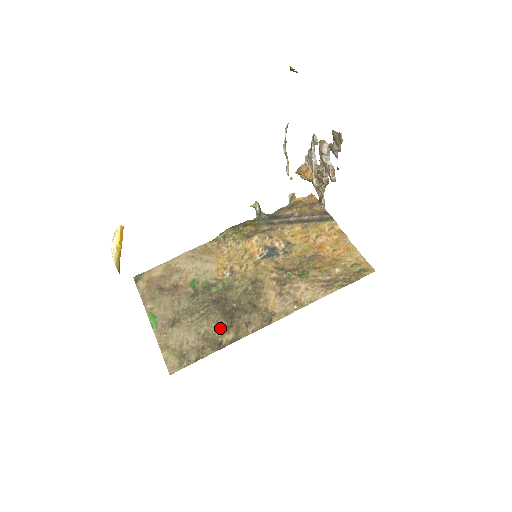
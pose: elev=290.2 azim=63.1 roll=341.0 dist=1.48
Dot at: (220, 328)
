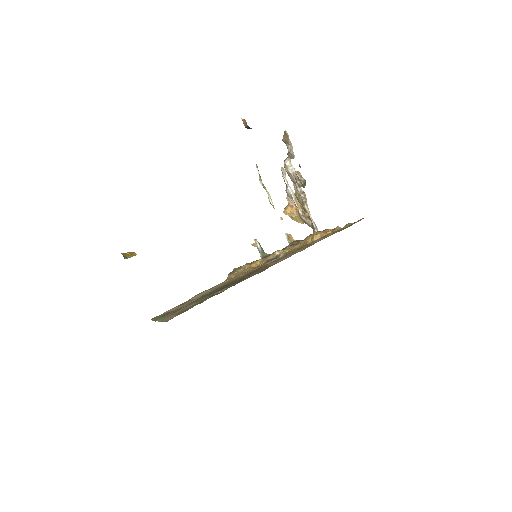
Dot at: occluded
